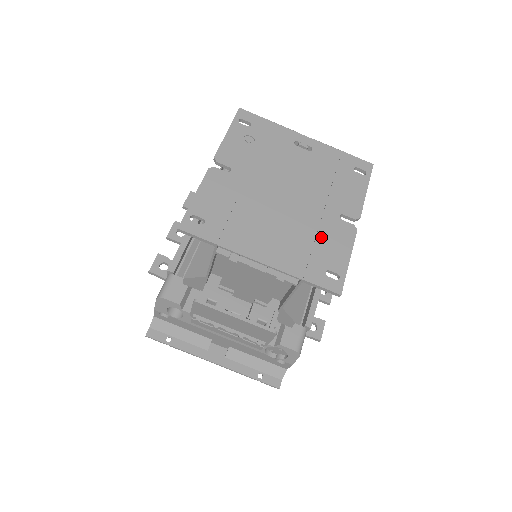
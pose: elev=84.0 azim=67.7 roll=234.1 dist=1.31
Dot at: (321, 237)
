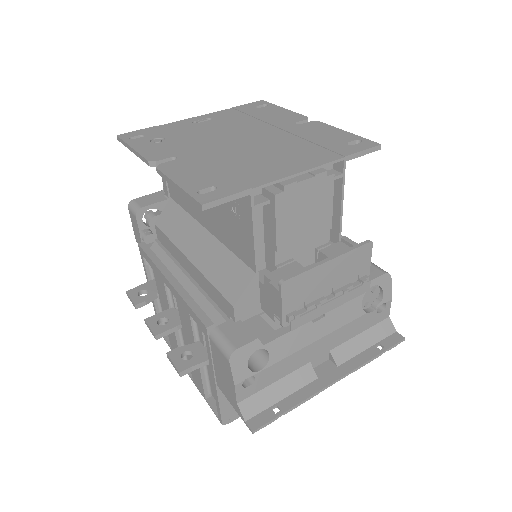
Dot at: (308, 137)
